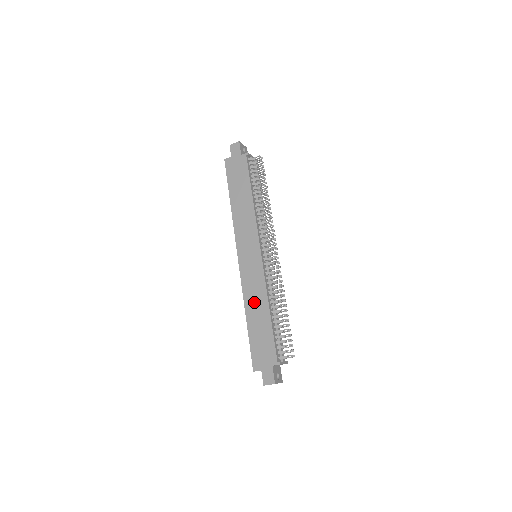
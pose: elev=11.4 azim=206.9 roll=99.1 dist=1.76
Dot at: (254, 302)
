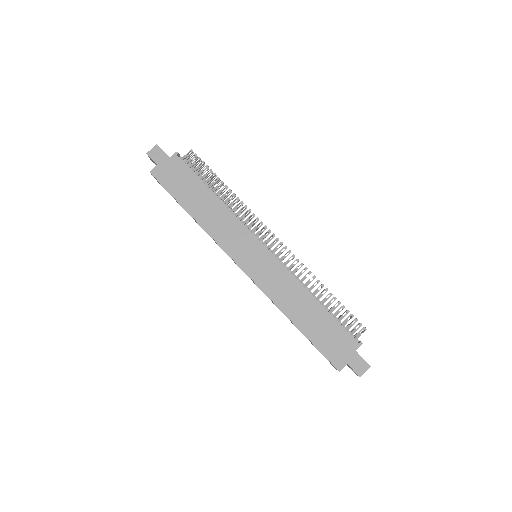
Dot at: (292, 301)
